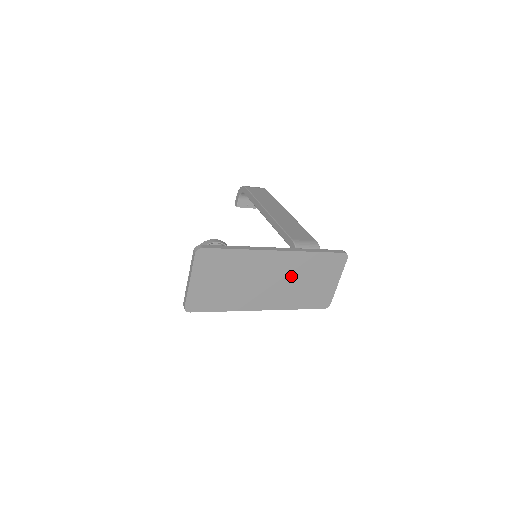
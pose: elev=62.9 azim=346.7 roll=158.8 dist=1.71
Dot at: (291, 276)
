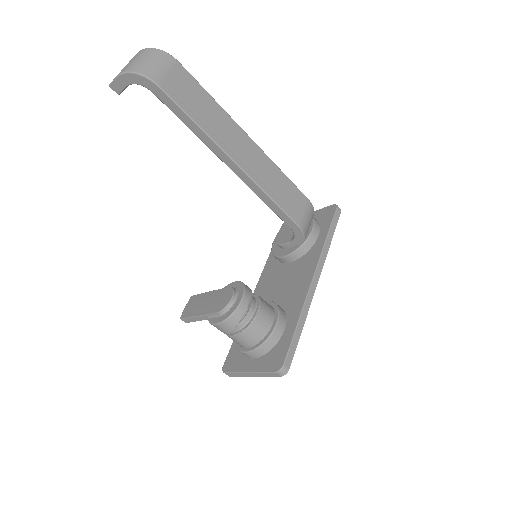
Dot at: occluded
